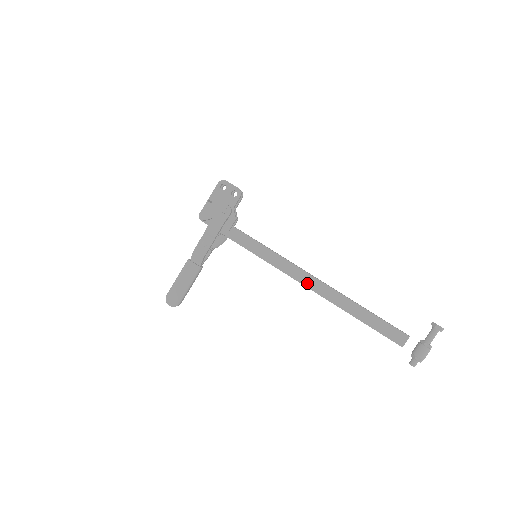
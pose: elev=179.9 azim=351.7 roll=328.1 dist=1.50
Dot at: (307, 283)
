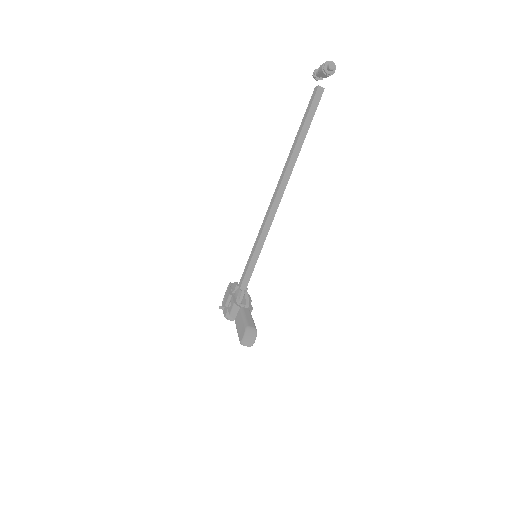
Dot at: (274, 198)
